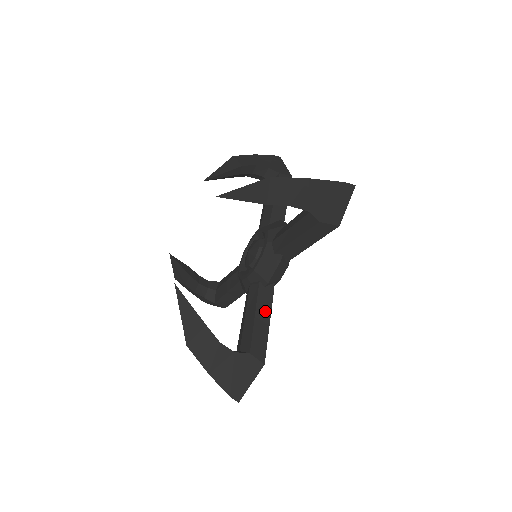
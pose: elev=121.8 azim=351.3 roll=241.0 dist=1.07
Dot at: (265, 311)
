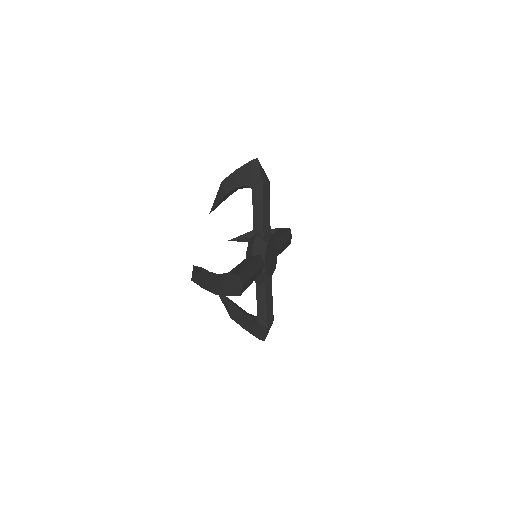
Dot at: (248, 262)
